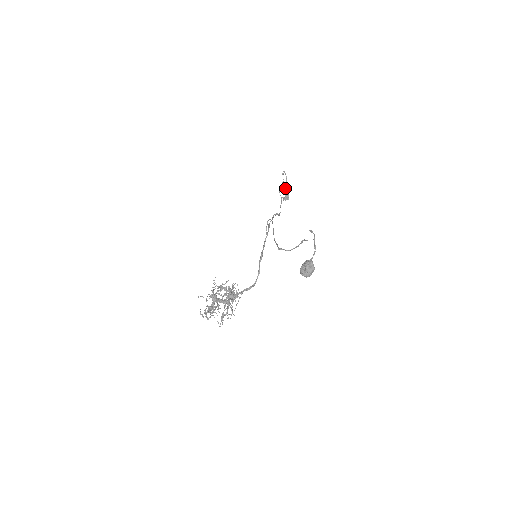
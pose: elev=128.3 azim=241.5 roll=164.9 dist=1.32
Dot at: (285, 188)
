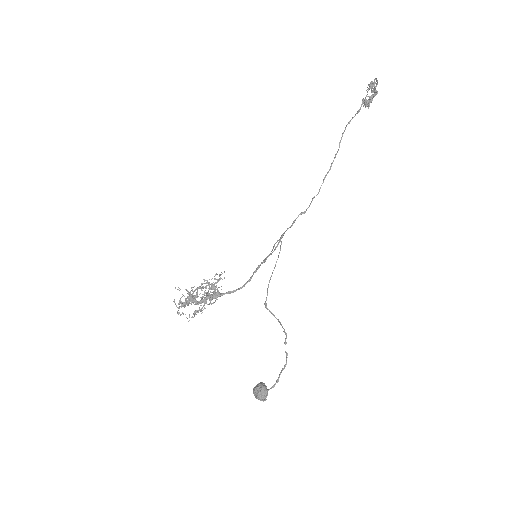
Dot at: (372, 87)
